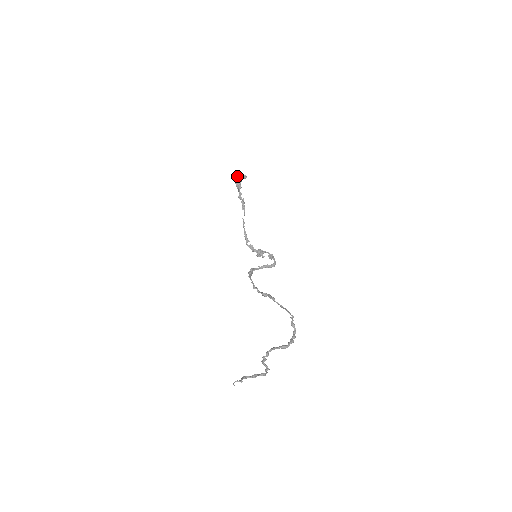
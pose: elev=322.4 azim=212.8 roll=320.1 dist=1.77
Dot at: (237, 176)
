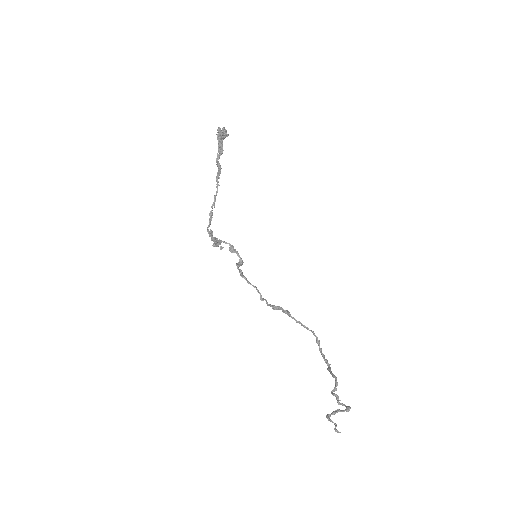
Dot at: (223, 131)
